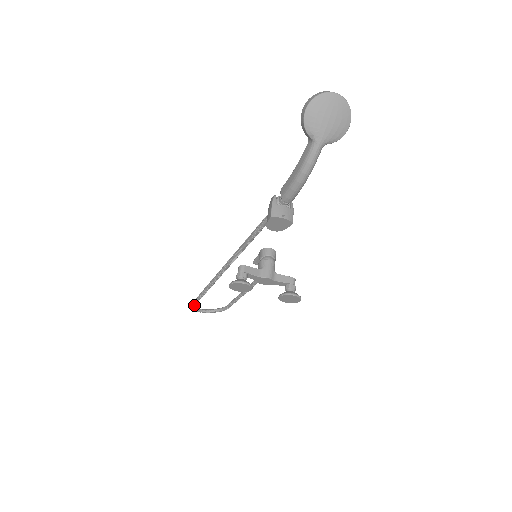
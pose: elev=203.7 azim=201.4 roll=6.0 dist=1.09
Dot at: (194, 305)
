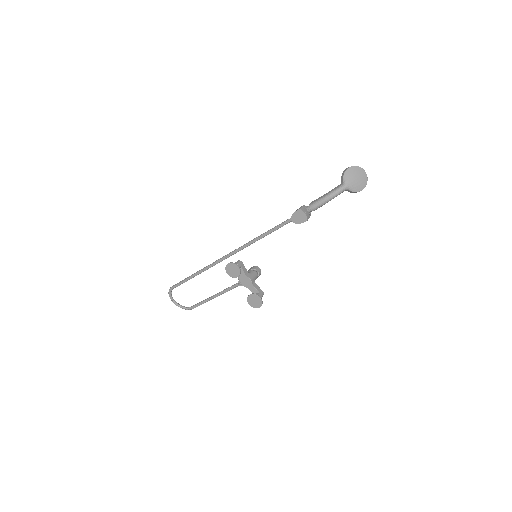
Dot at: (176, 286)
